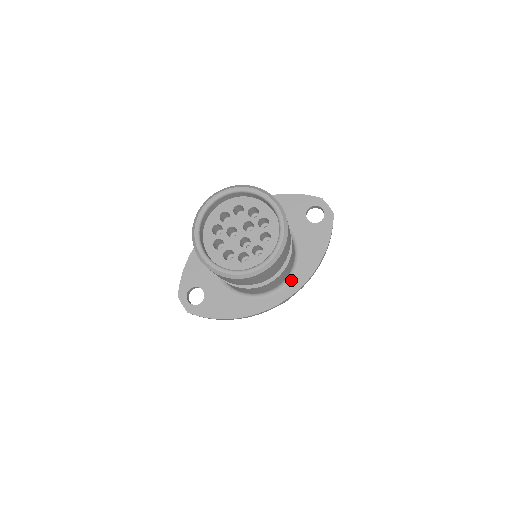
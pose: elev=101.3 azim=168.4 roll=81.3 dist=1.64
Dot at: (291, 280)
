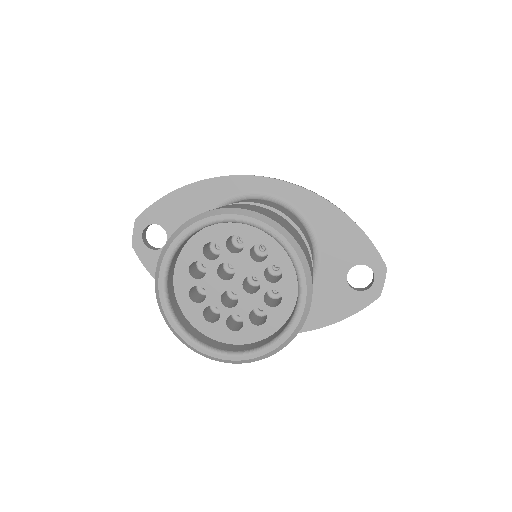
Dot at: occluded
